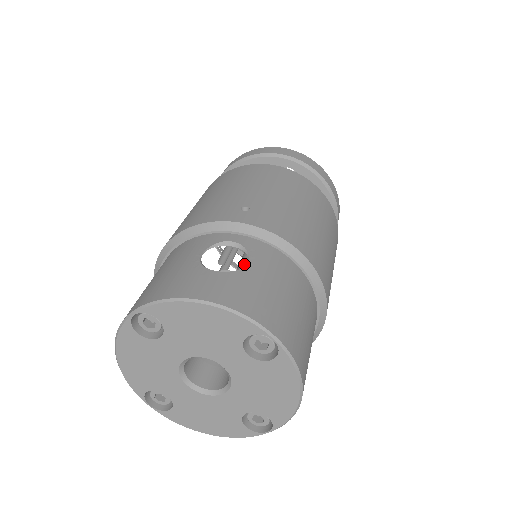
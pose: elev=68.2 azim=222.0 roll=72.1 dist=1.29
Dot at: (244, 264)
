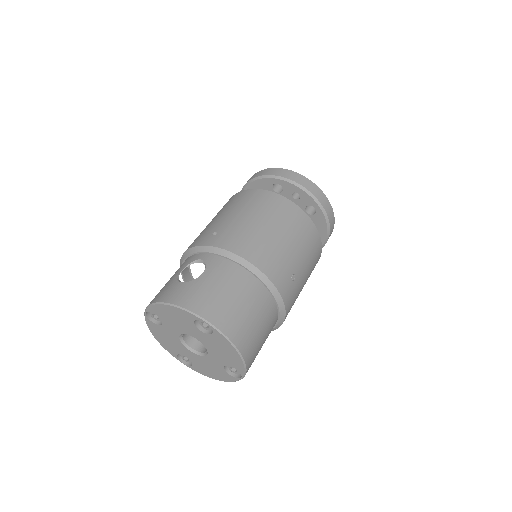
Dot at: occluded
